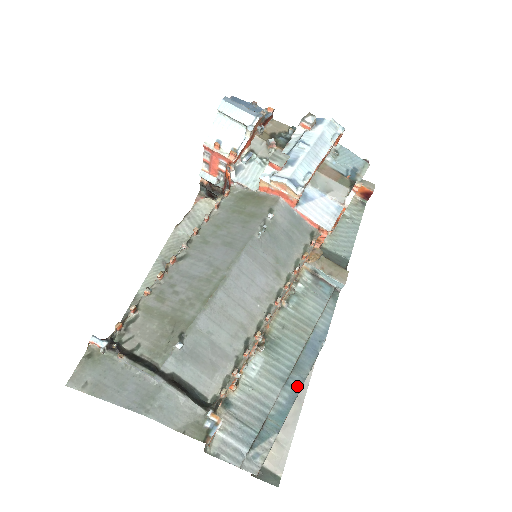
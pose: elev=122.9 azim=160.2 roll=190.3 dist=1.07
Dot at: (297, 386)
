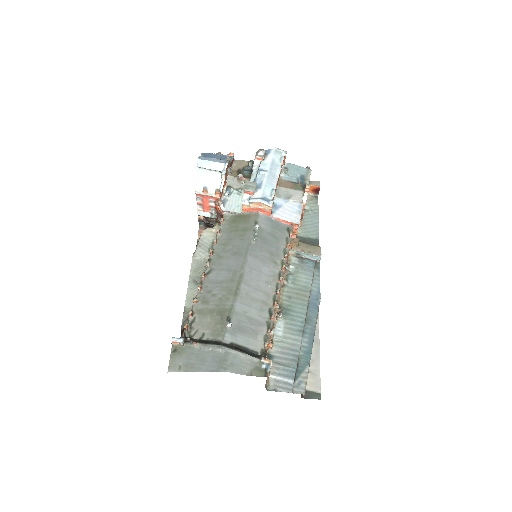
Dot at: (312, 332)
